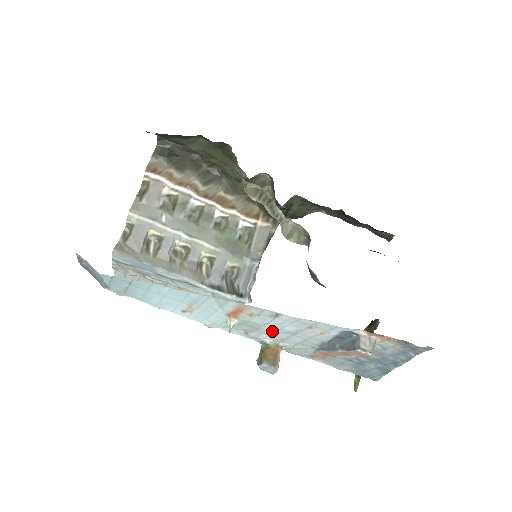
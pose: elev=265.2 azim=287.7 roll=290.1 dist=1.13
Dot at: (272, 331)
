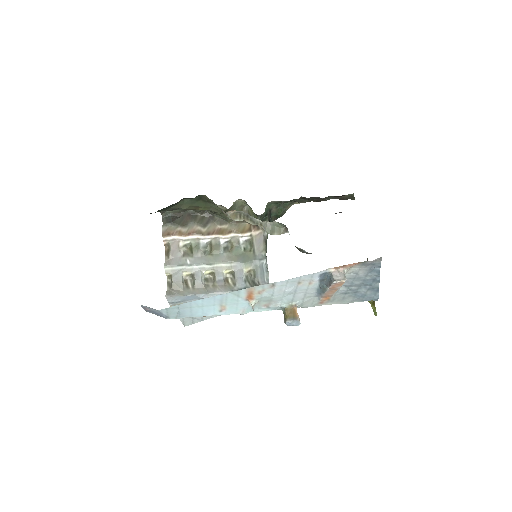
Dot at: (281, 297)
